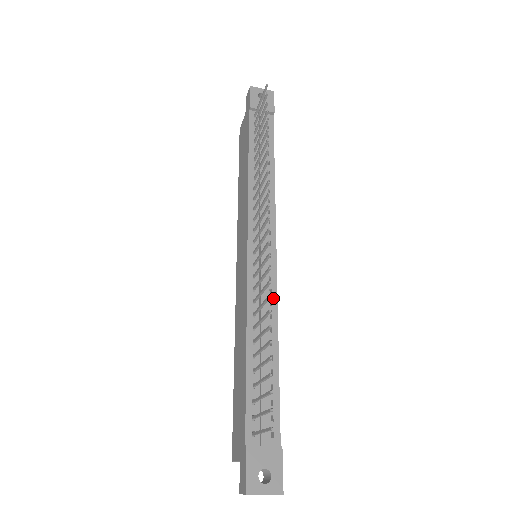
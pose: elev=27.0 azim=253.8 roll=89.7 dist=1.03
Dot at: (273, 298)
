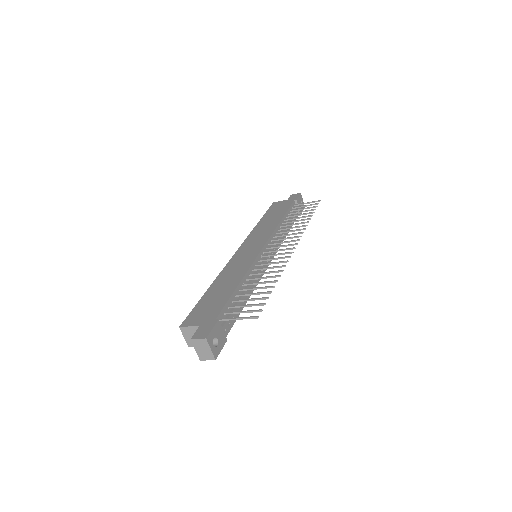
Dot at: (258, 279)
